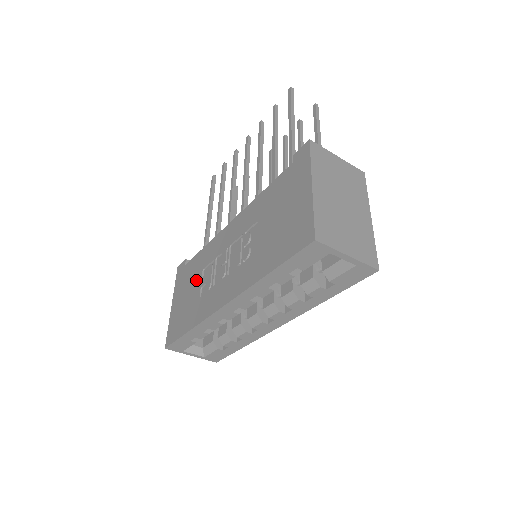
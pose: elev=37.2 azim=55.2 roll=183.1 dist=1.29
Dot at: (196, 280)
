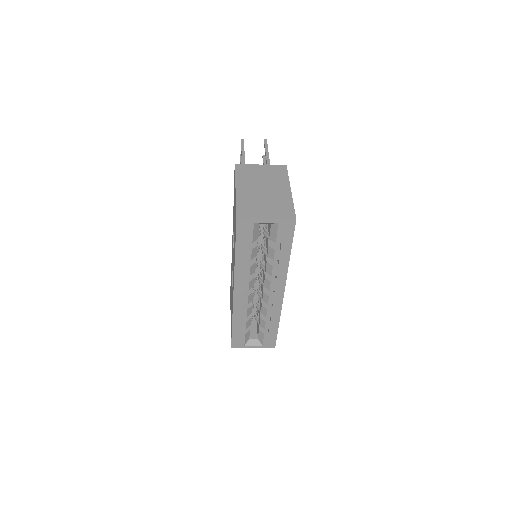
Dot at: (231, 292)
